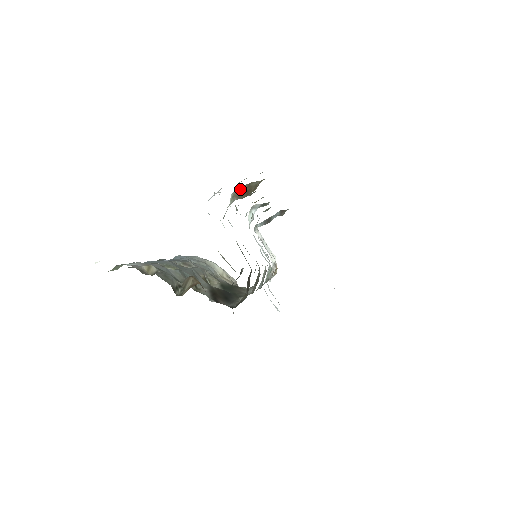
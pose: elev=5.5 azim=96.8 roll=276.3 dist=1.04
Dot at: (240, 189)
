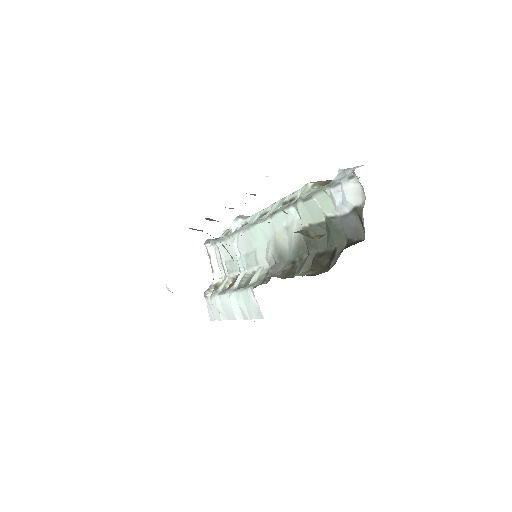
Dot at: (323, 181)
